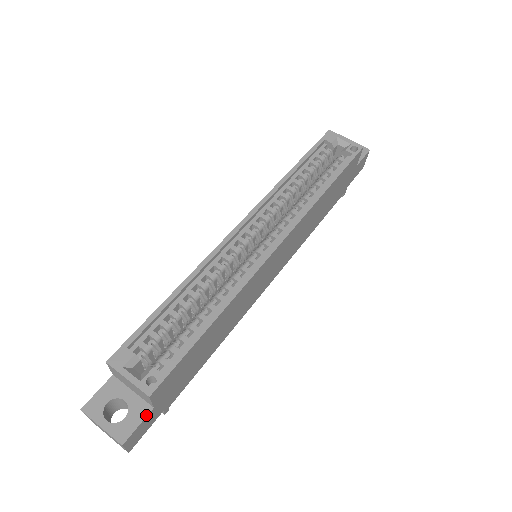
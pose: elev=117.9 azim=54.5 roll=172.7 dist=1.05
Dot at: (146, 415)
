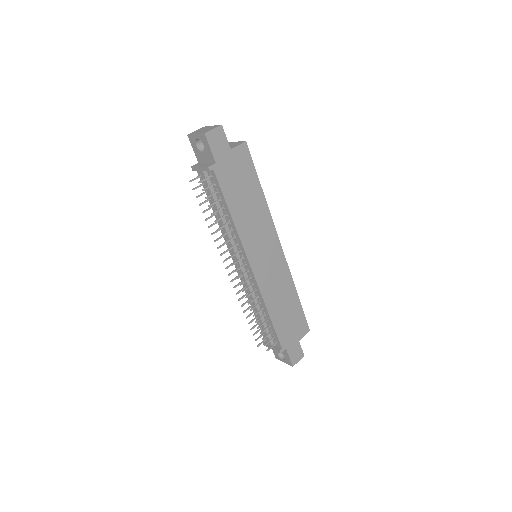
Dot at: (228, 144)
